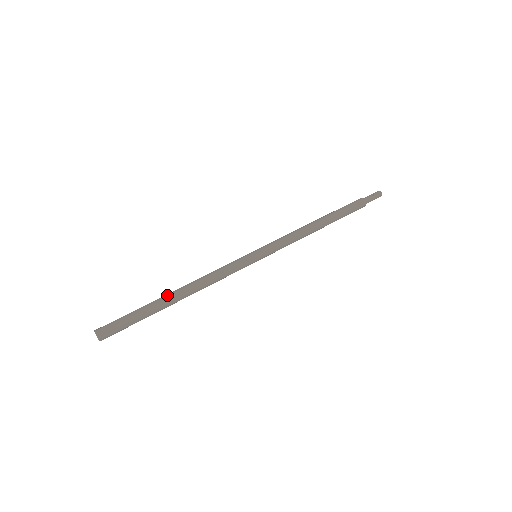
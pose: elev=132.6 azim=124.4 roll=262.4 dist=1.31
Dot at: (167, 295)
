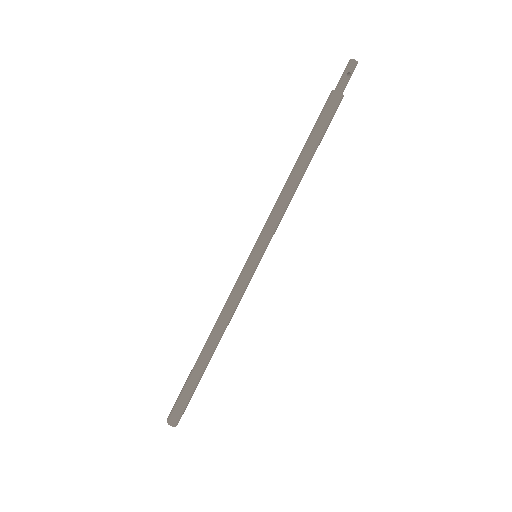
Dot at: (206, 359)
